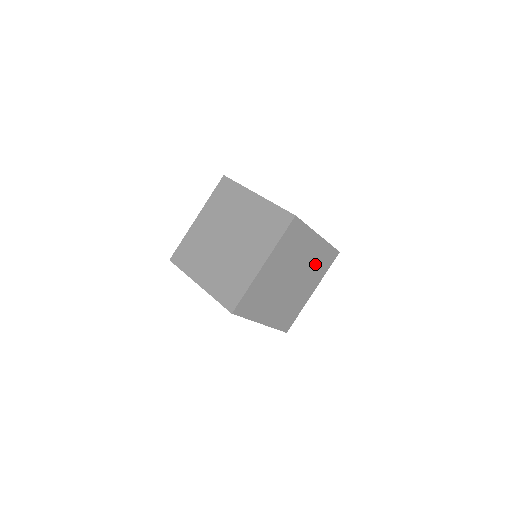
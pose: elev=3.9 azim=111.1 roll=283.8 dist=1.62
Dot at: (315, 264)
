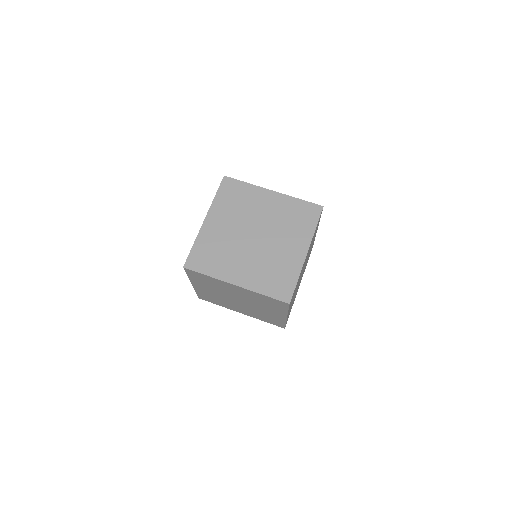
Dot at: (308, 257)
